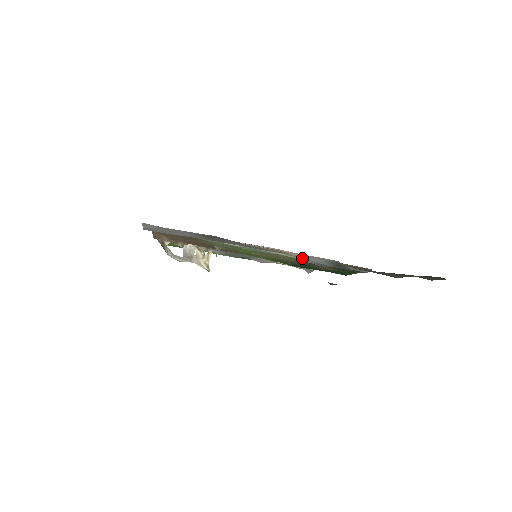
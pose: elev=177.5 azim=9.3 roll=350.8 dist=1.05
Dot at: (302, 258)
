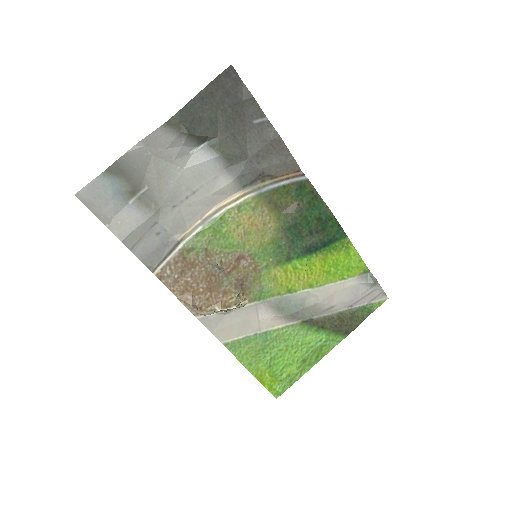
Dot at: (219, 182)
